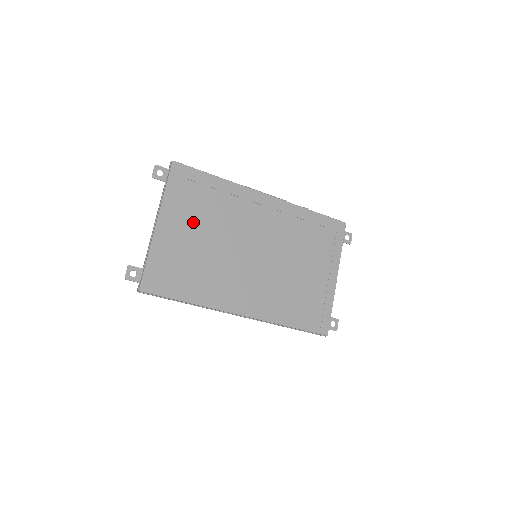
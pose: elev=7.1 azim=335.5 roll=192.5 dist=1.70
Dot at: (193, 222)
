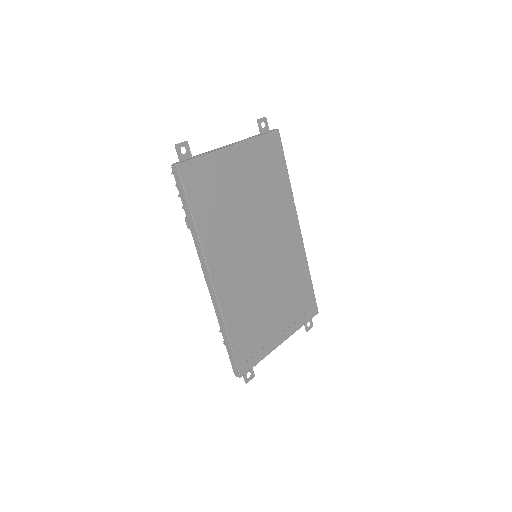
Dot at: (251, 178)
